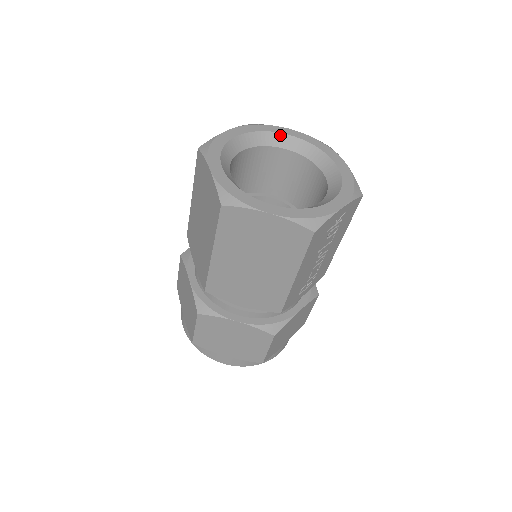
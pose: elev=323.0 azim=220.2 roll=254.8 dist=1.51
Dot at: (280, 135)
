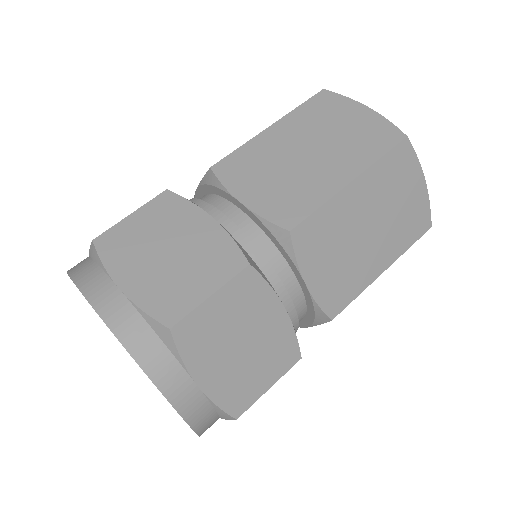
Dot at: occluded
